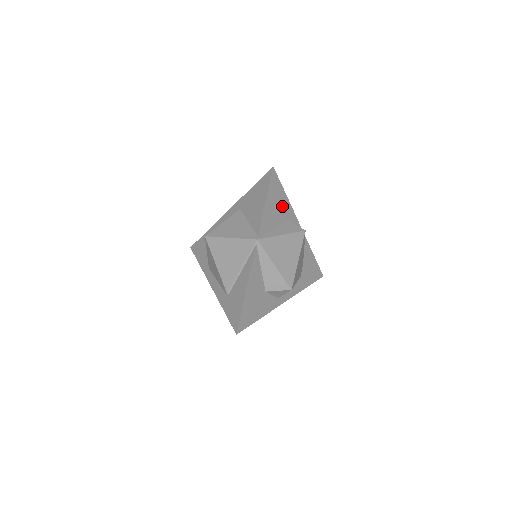
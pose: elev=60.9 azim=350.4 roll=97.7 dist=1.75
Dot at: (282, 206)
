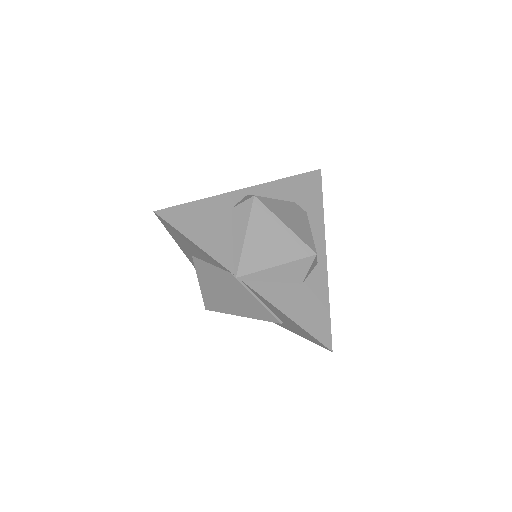
Dot at: (210, 214)
